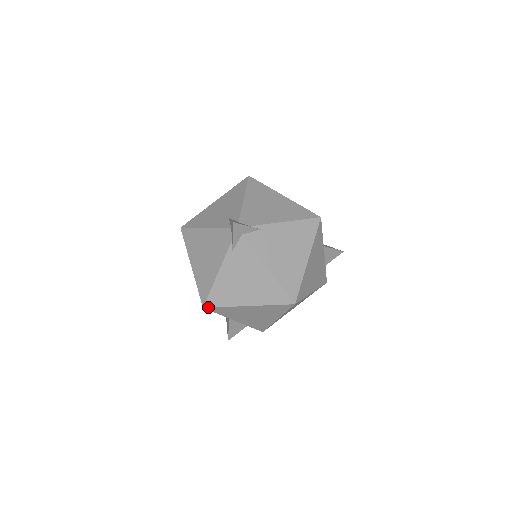
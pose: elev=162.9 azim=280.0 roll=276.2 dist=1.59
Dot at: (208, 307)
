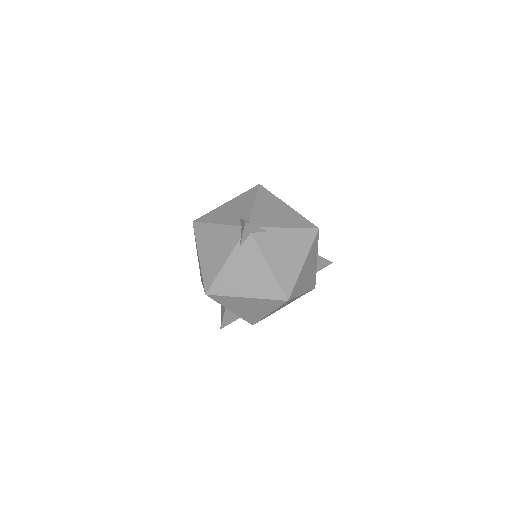
Dot at: (210, 294)
